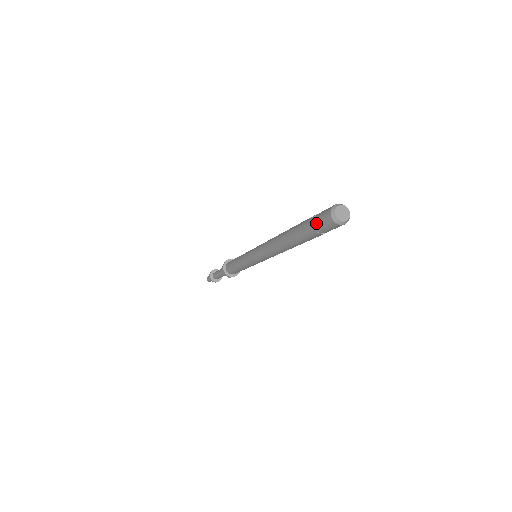
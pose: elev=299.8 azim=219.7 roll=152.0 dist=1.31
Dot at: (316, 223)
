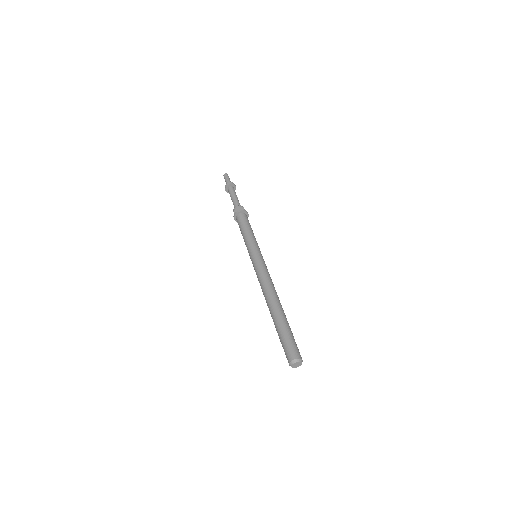
Dot at: (284, 346)
